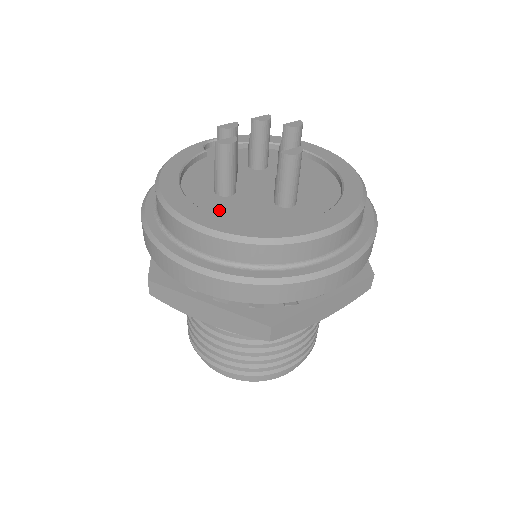
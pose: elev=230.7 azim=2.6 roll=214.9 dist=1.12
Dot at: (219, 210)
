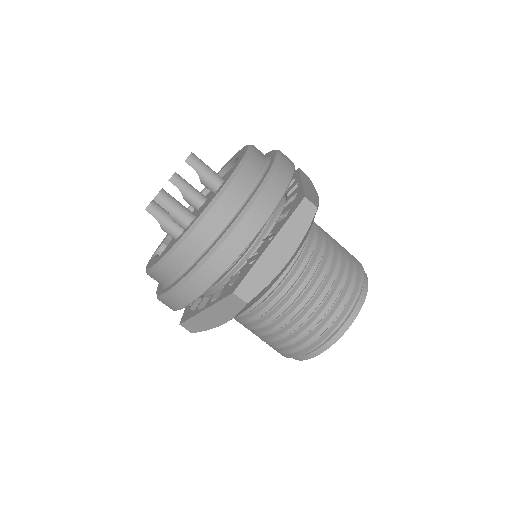
Dot at: occluded
